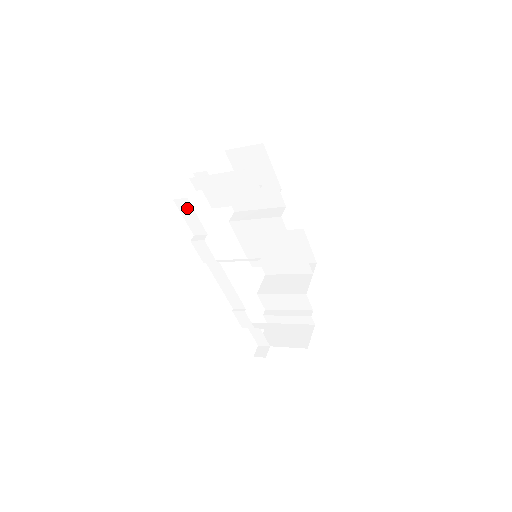
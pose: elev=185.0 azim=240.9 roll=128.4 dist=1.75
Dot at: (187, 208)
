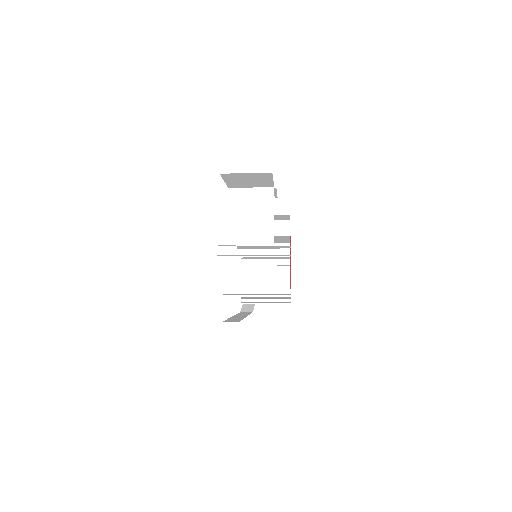
Dot at: occluded
